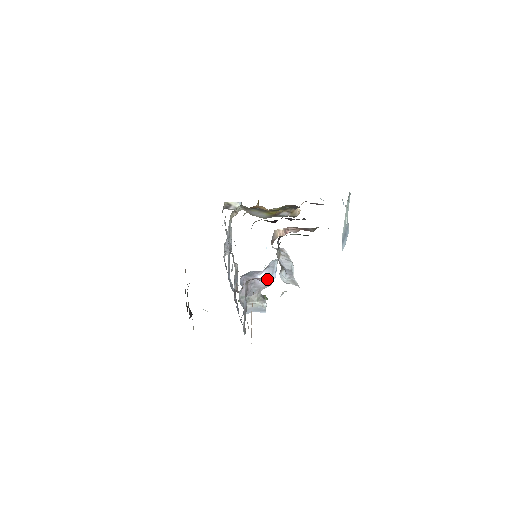
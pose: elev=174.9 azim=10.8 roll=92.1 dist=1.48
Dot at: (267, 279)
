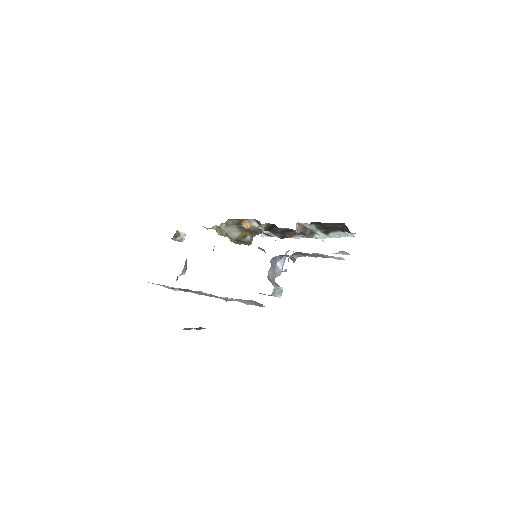
Dot at: occluded
